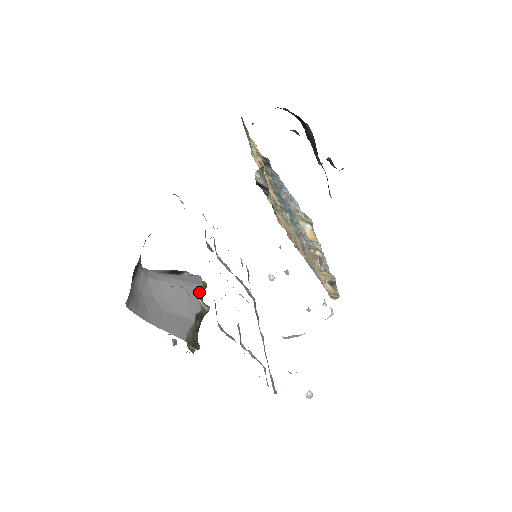
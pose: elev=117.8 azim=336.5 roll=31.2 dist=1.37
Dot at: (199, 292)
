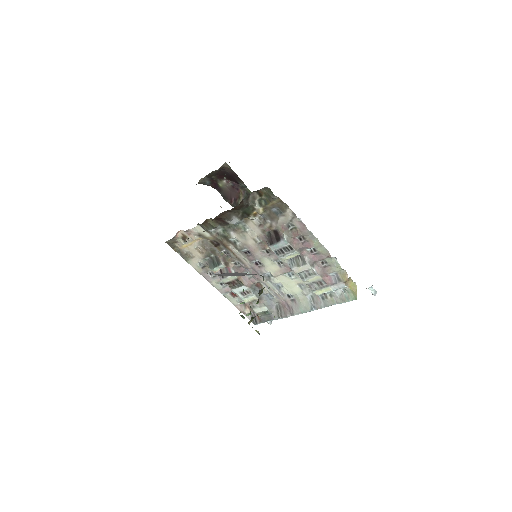
Dot at: occluded
